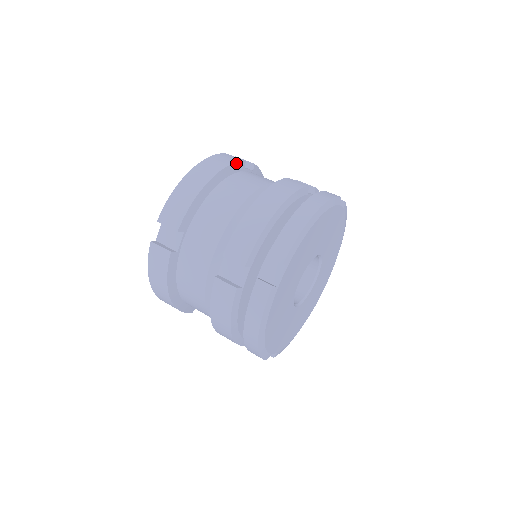
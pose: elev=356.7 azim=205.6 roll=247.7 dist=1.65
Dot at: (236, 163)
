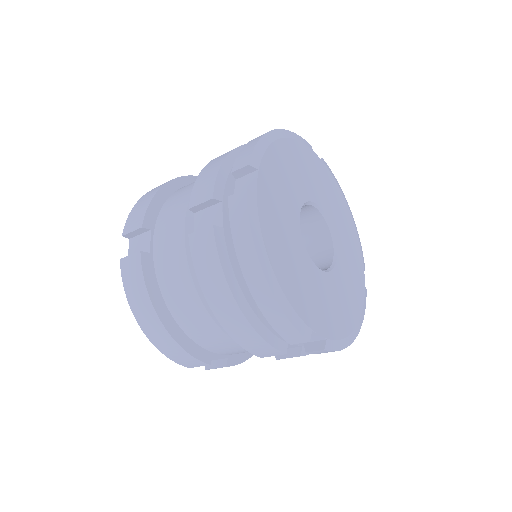
Dot at: occluded
